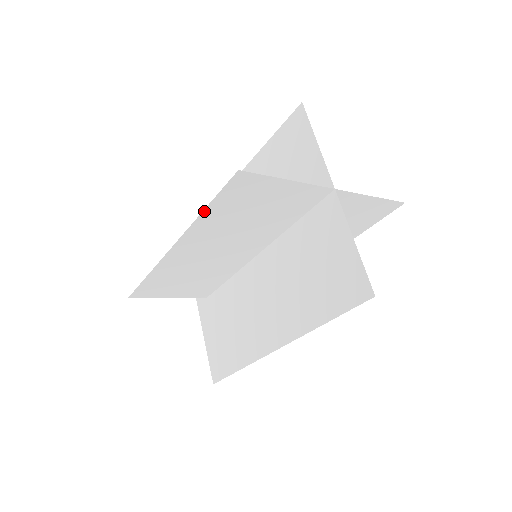
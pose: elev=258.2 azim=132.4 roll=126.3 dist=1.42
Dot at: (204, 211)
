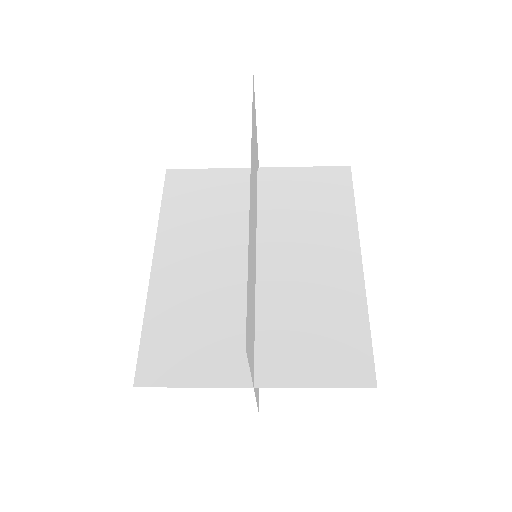
Dot at: (144, 323)
